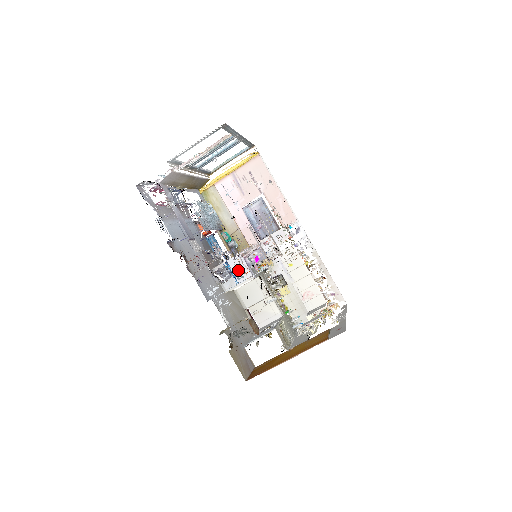
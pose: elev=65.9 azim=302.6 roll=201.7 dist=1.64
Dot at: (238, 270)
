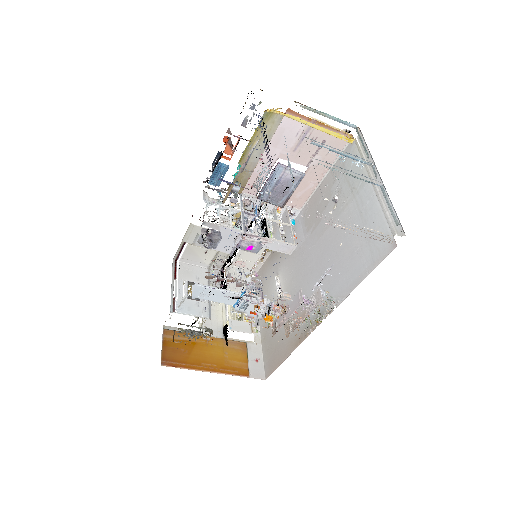
Dot at: (225, 240)
